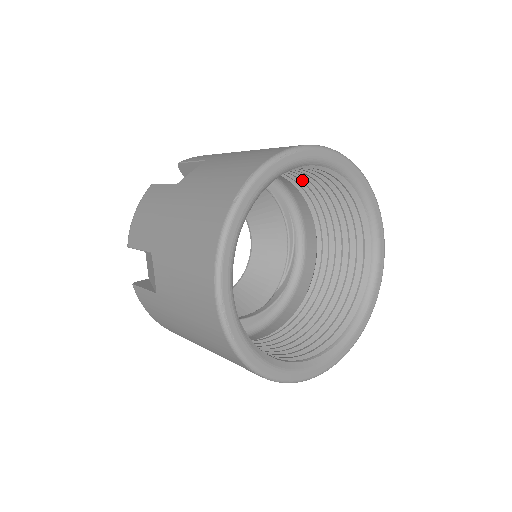
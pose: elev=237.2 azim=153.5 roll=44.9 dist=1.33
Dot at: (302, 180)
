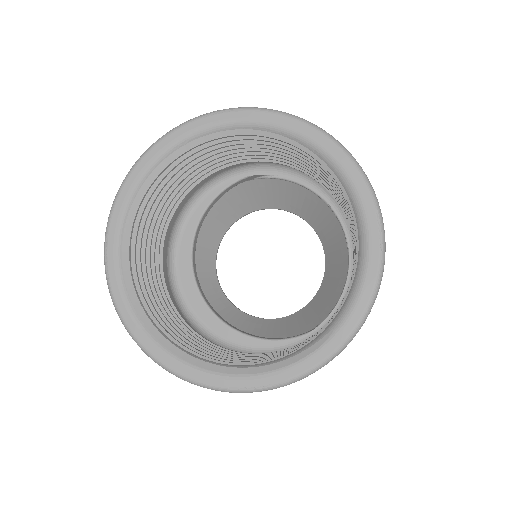
Dot at: (317, 175)
